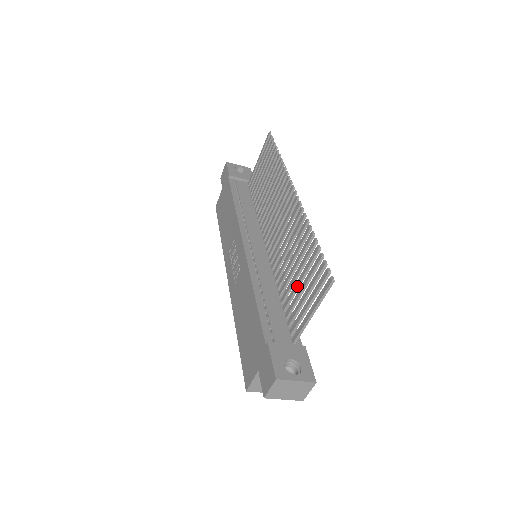
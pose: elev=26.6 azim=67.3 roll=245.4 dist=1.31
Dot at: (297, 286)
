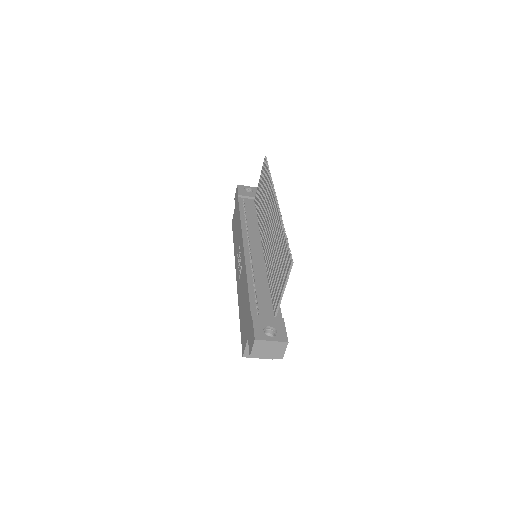
Dot at: (276, 272)
